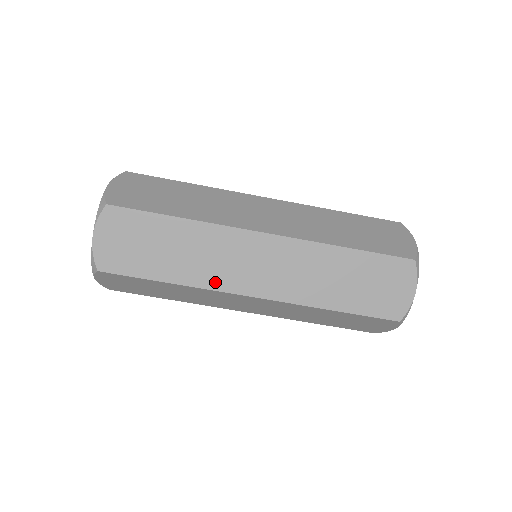
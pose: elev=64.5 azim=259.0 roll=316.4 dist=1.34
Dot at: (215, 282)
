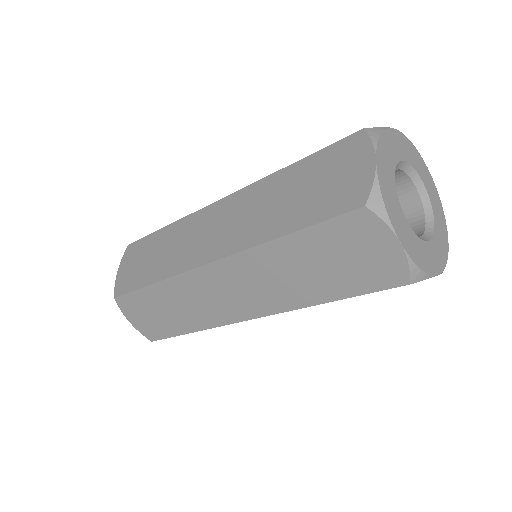
Dot at: occluded
